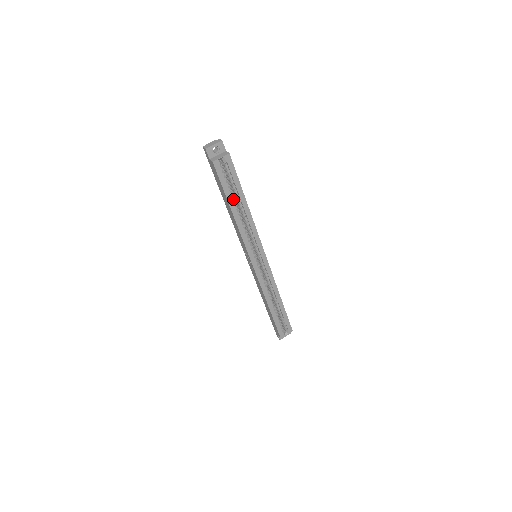
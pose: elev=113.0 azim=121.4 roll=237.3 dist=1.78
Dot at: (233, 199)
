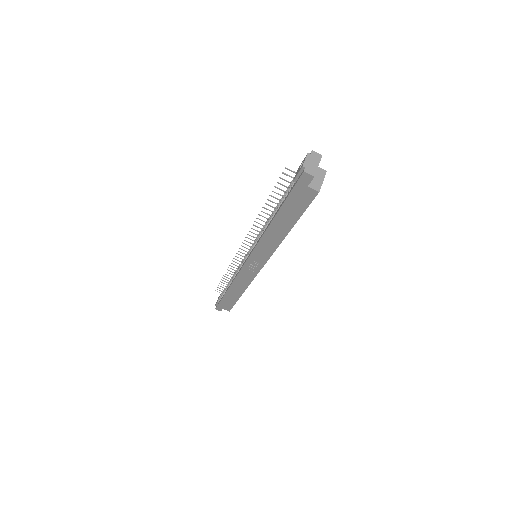
Dot at: occluded
